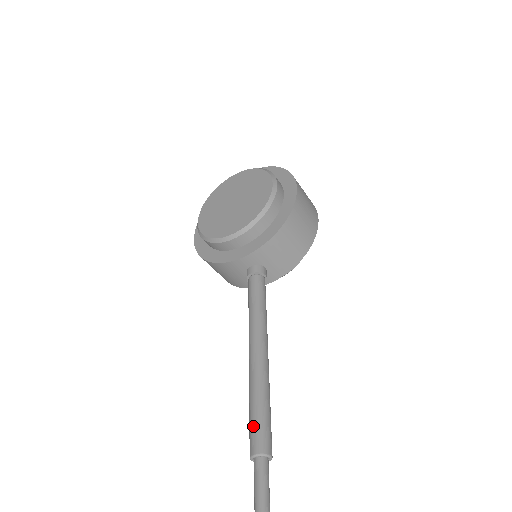
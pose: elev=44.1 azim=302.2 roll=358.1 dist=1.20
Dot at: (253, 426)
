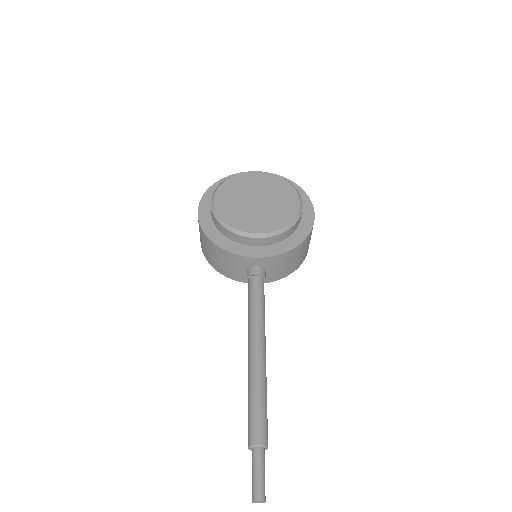
Dot at: (257, 419)
